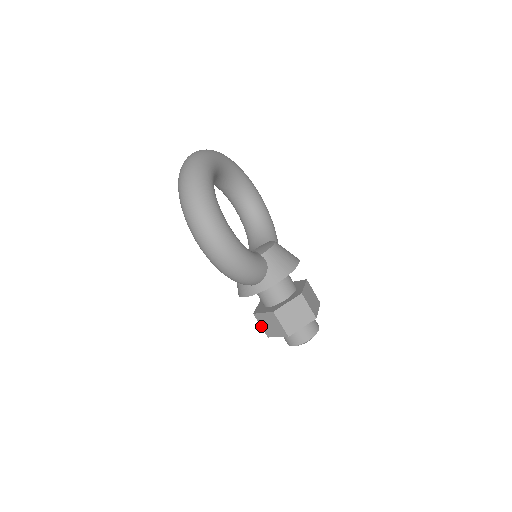
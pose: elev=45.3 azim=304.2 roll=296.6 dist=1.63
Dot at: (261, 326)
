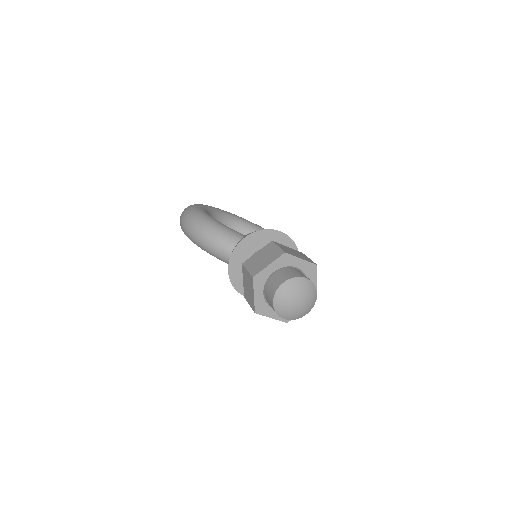
Dot at: occluded
